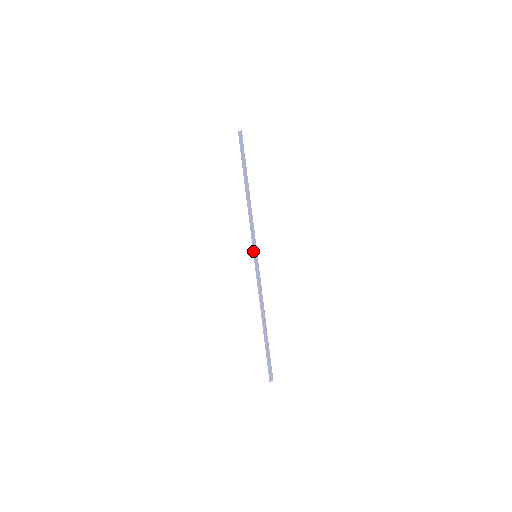
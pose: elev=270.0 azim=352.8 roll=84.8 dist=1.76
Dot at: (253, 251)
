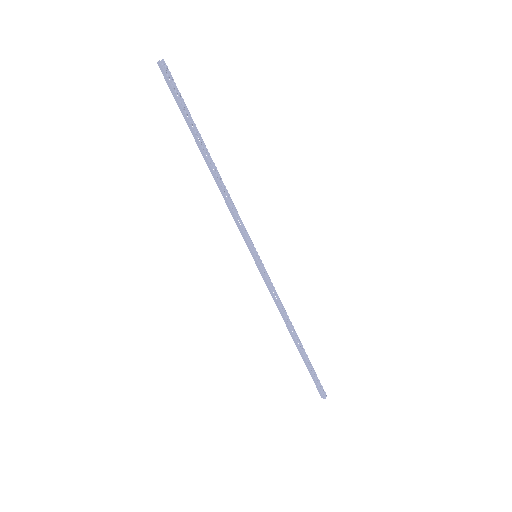
Dot at: (249, 250)
